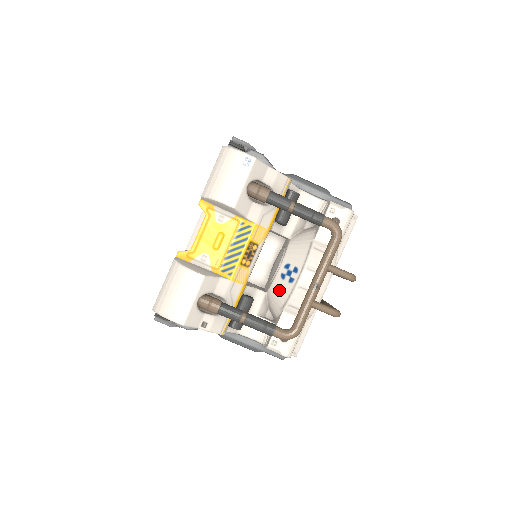
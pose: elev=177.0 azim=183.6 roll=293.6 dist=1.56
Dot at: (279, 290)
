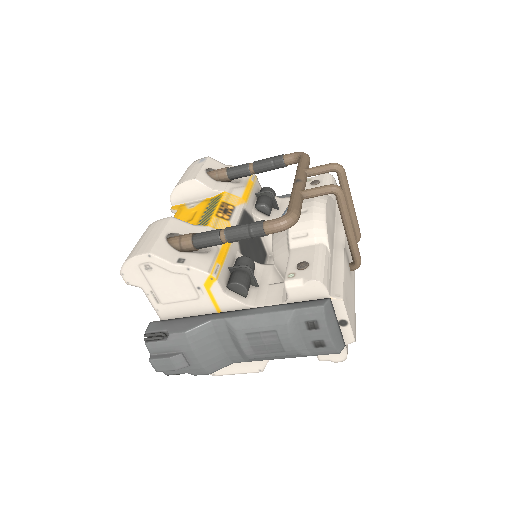
Dot at: (278, 239)
